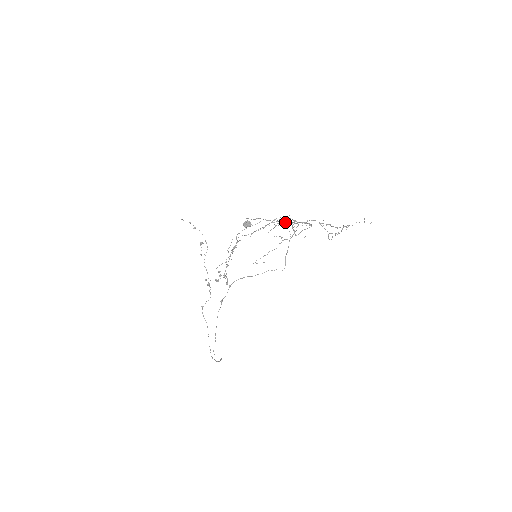
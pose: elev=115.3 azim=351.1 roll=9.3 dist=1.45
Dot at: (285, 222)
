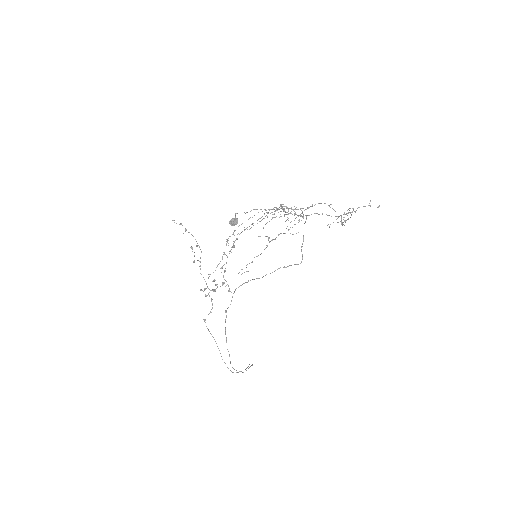
Dot at: occluded
